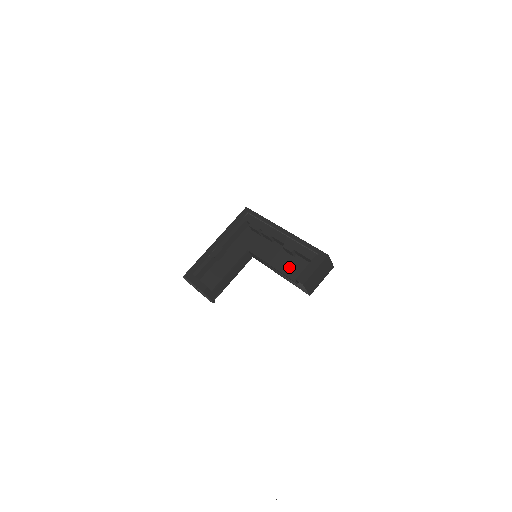
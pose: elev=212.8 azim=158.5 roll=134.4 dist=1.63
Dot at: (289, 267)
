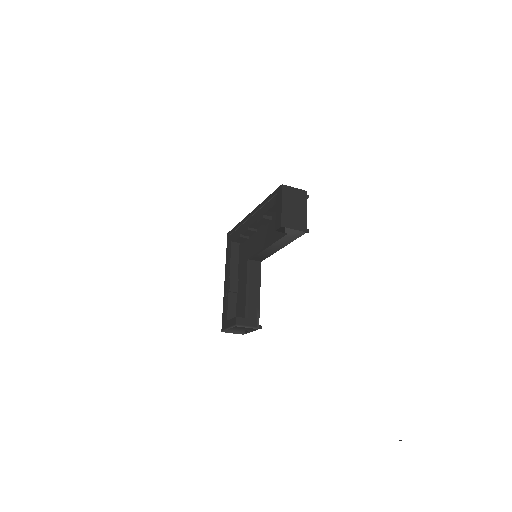
Dot at: (273, 231)
